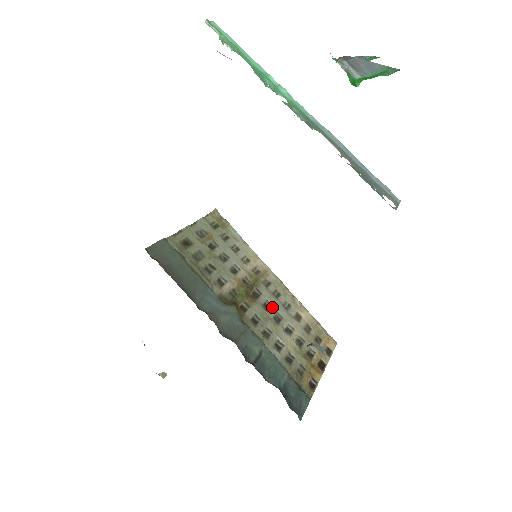
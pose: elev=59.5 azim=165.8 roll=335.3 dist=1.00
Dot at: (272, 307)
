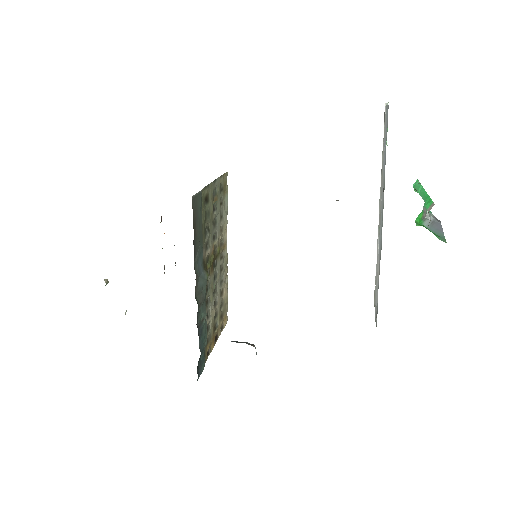
Dot at: (217, 279)
